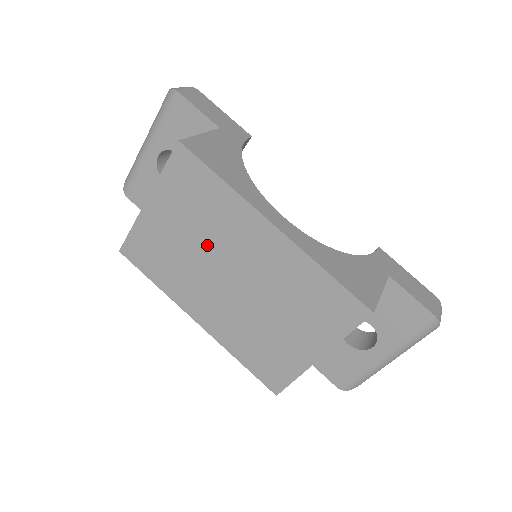
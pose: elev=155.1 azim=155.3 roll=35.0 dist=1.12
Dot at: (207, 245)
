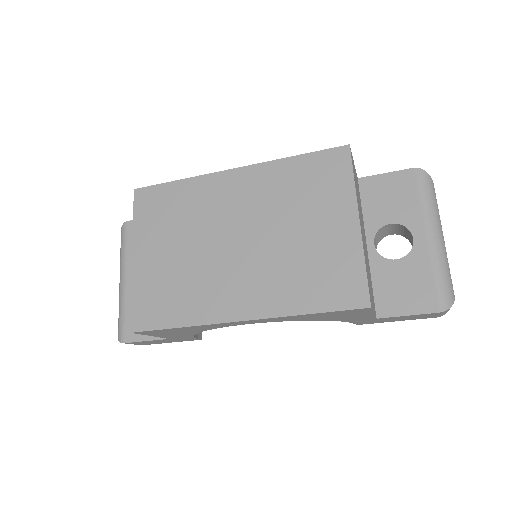
Dot at: (200, 237)
